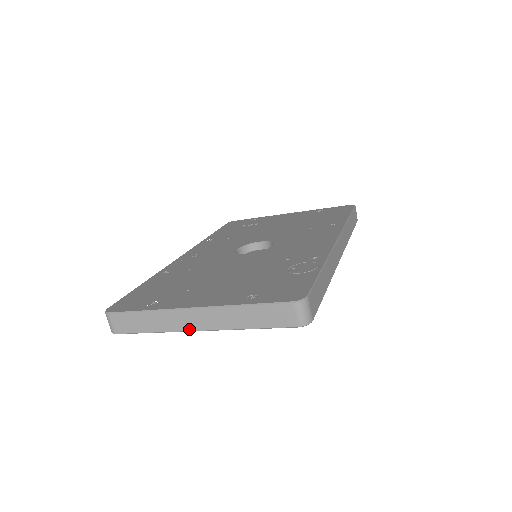
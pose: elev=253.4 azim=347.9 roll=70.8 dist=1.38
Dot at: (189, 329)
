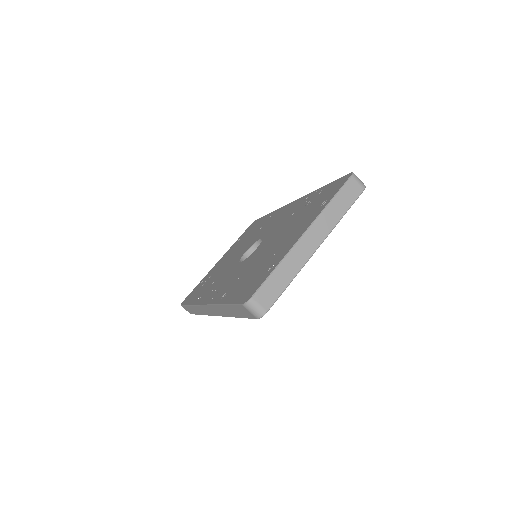
Dot at: (312, 252)
